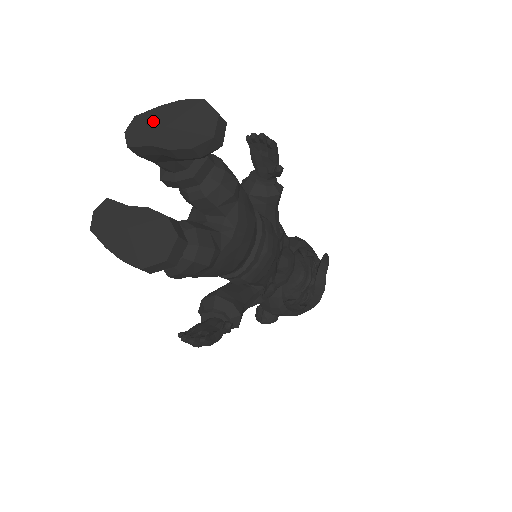
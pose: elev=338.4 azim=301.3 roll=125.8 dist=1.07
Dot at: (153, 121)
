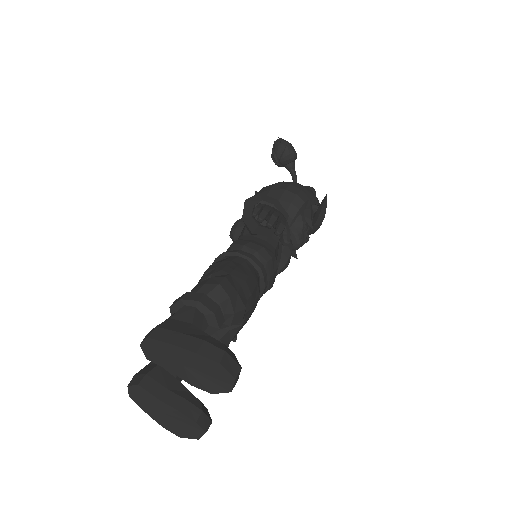
Dot at: (169, 354)
